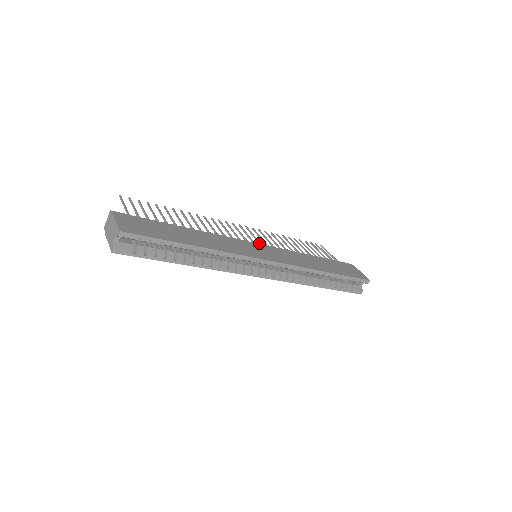
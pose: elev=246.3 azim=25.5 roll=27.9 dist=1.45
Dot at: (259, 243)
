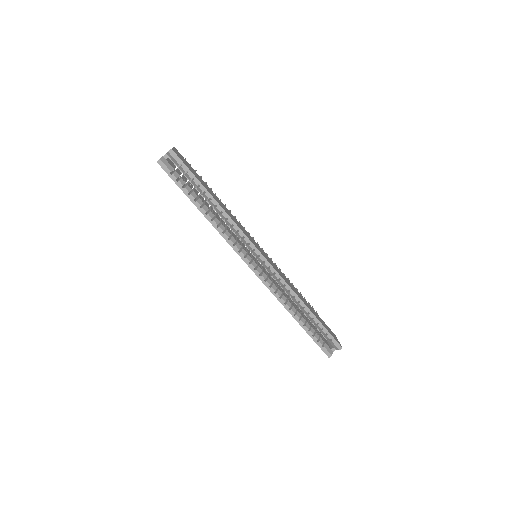
Dot at: occluded
